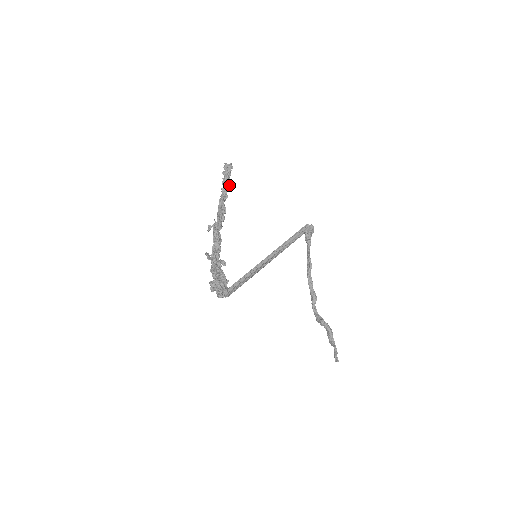
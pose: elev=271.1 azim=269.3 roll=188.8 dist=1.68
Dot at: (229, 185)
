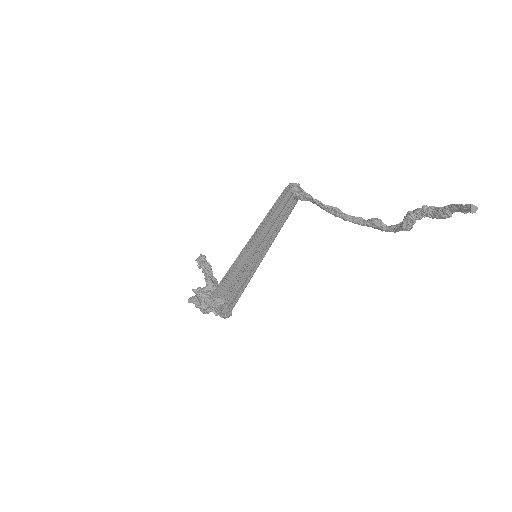
Dot at: (209, 266)
